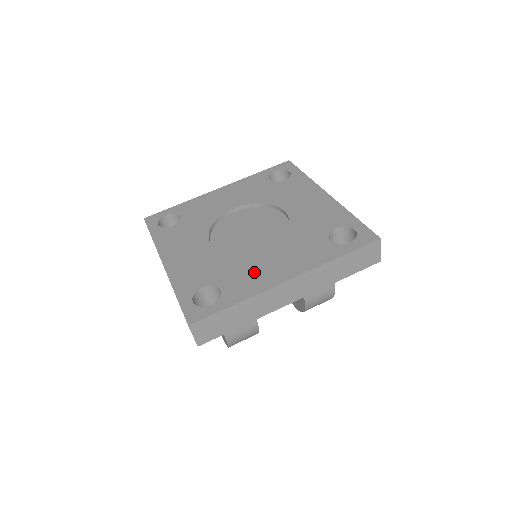
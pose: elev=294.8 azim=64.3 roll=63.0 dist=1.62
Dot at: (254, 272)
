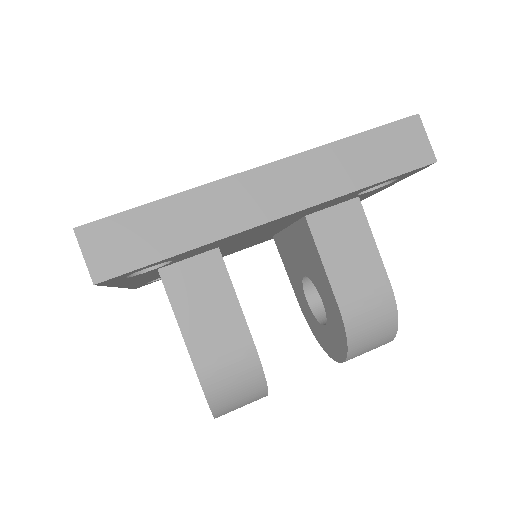
Dot at: occluded
